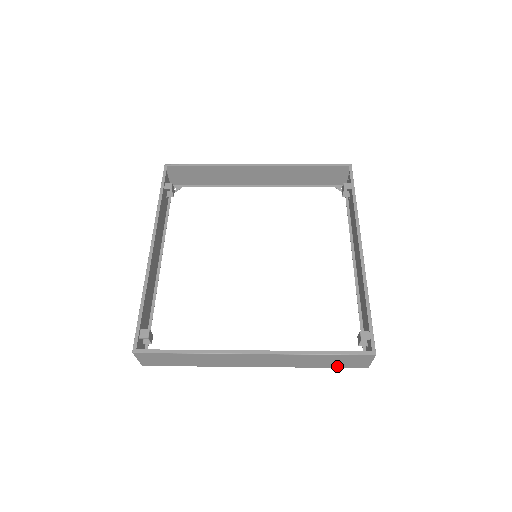
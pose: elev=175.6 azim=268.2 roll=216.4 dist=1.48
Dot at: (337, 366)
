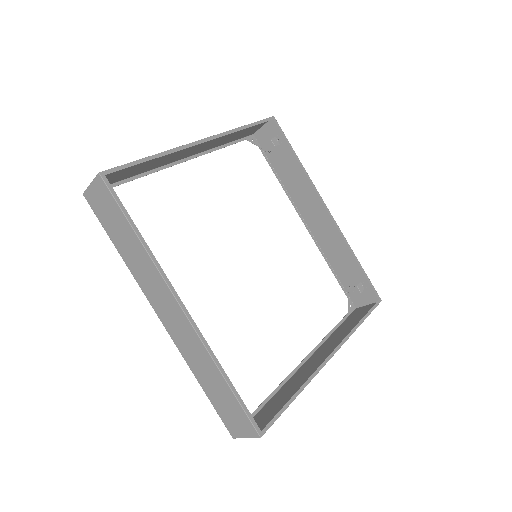
Dot at: (347, 321)
